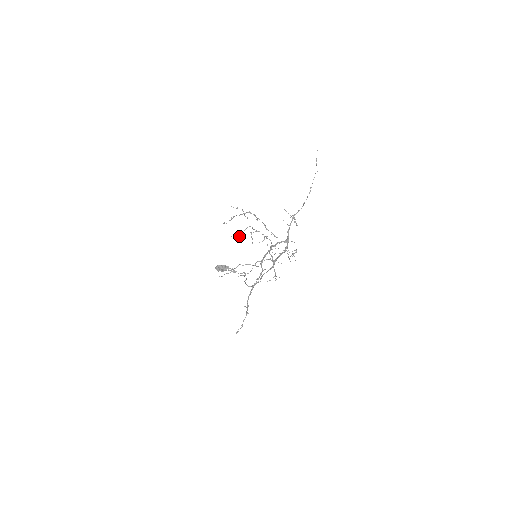
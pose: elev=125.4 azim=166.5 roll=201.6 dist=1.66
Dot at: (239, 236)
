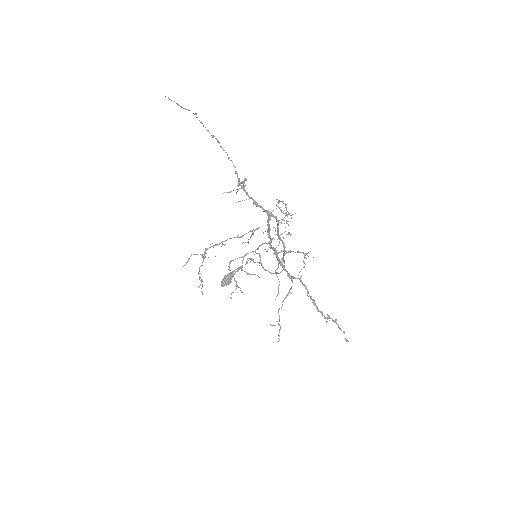
Dot at: occluded
